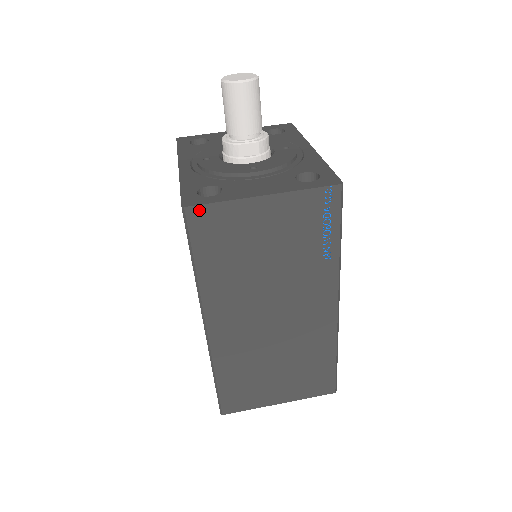
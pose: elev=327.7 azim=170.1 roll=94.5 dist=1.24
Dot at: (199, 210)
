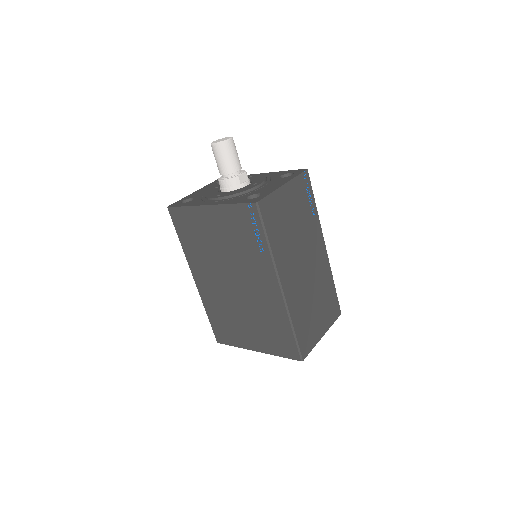
Dot at: (263, 202)
